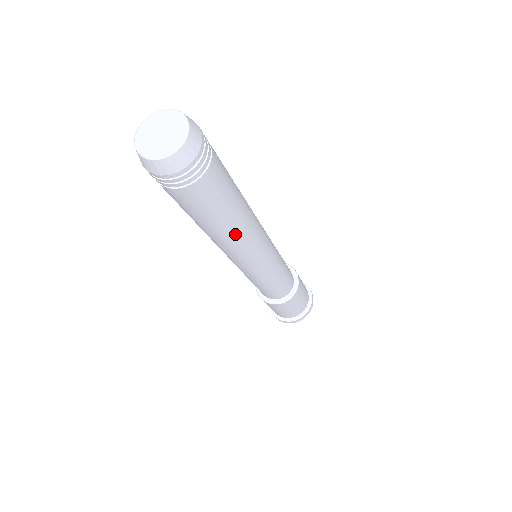
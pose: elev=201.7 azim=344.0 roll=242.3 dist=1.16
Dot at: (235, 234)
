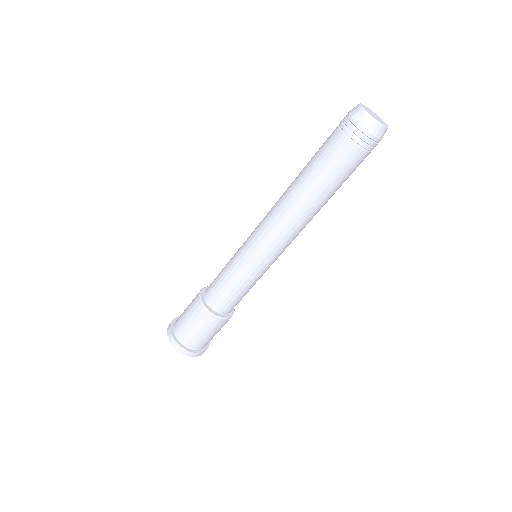
Dot at: (318, 211)
